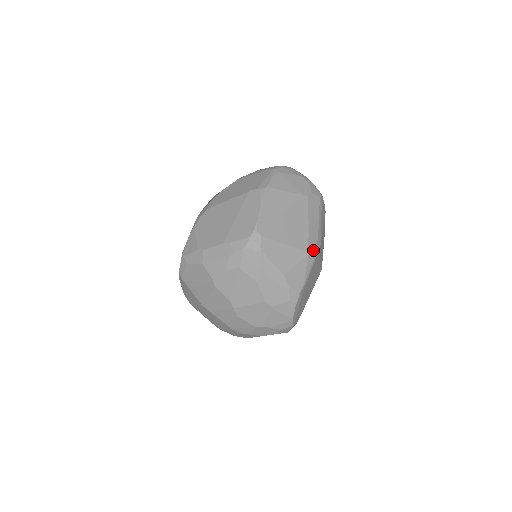
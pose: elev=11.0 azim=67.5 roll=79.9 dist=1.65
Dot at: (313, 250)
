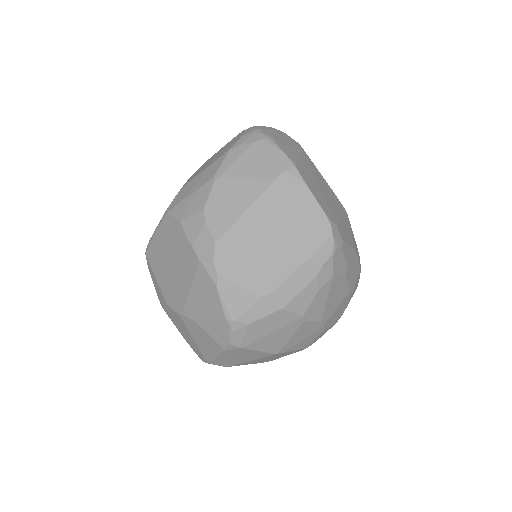
Dot at: occluded
